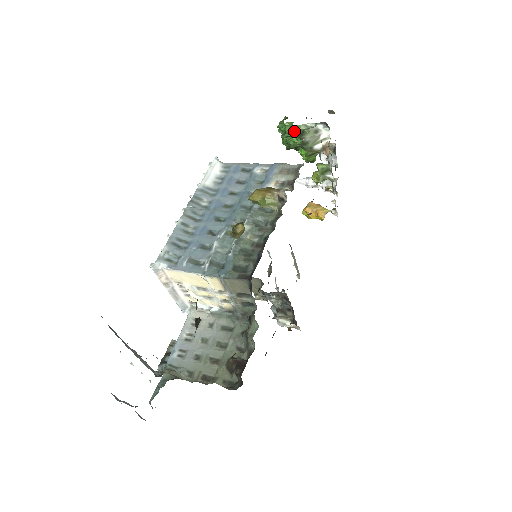
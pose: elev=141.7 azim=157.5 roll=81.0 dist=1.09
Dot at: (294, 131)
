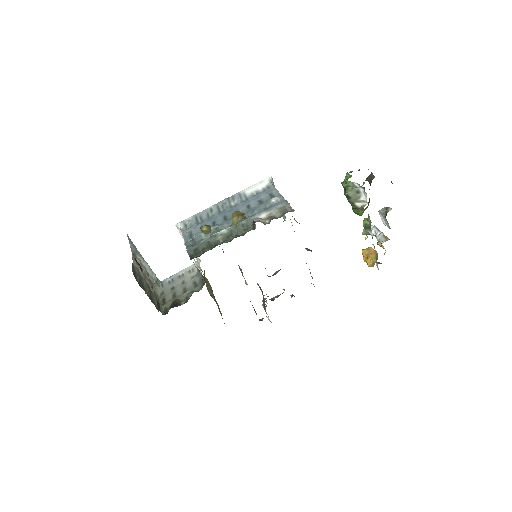
Dot at: (345, 184)
